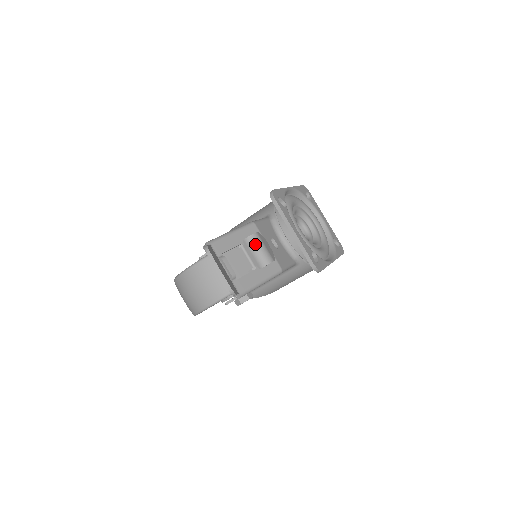
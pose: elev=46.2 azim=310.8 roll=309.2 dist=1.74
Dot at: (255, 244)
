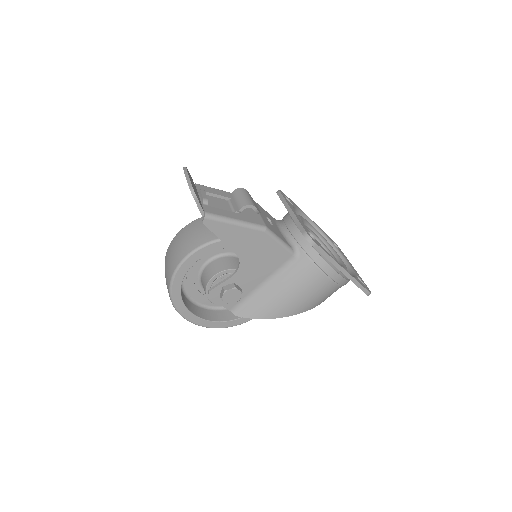
Dot at: (240, 193)
